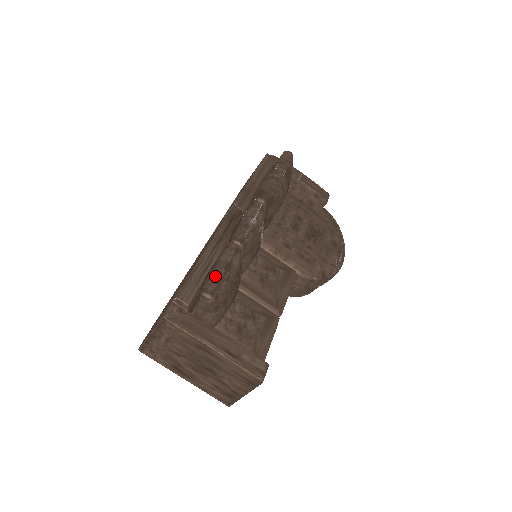
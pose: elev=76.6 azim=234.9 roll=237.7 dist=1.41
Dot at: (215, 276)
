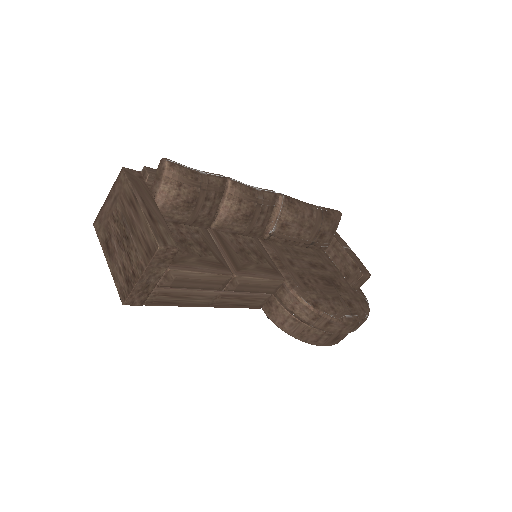
Dot at: occluded
